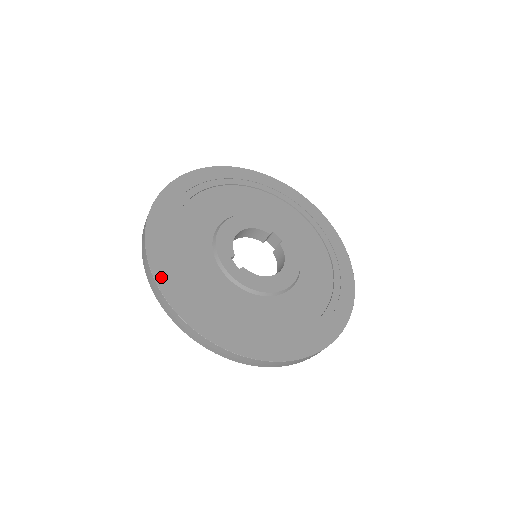
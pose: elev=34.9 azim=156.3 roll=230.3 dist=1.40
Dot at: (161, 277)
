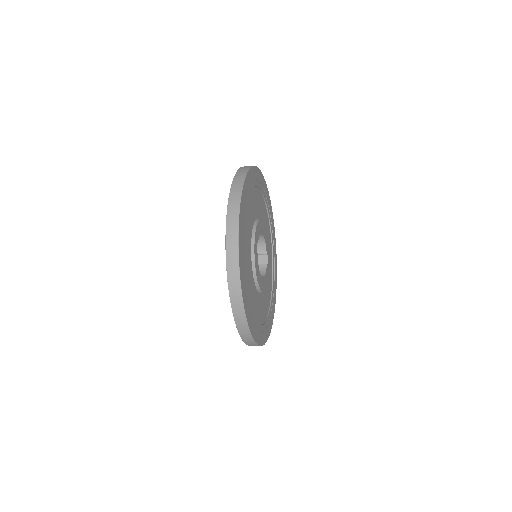
Dot at: (242, 207)
